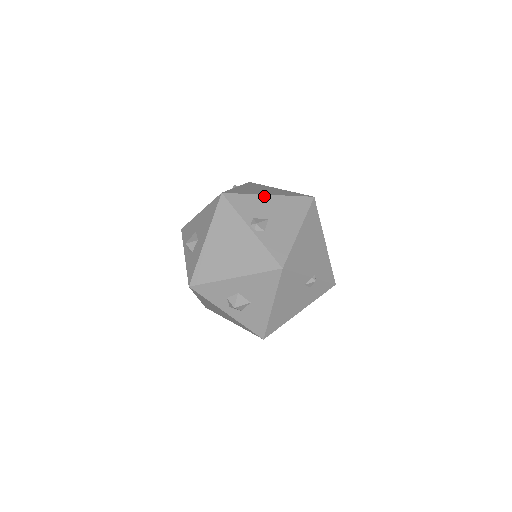
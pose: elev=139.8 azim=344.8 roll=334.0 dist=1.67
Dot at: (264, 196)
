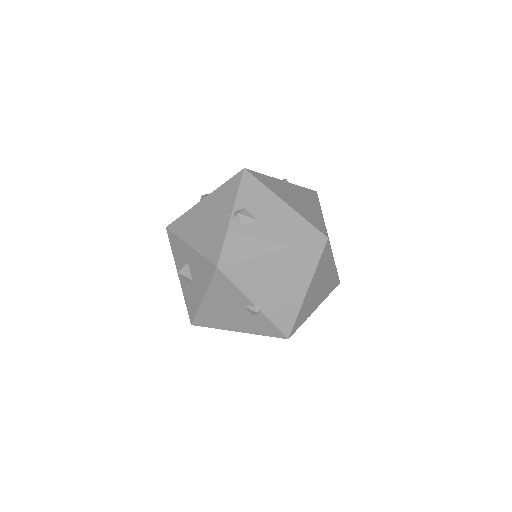
Dot at: (279, 199)
